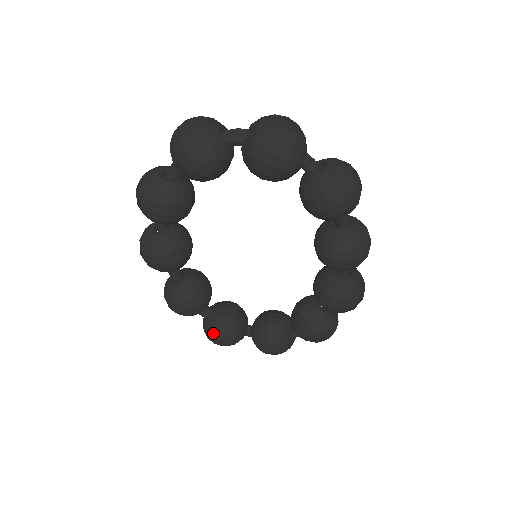
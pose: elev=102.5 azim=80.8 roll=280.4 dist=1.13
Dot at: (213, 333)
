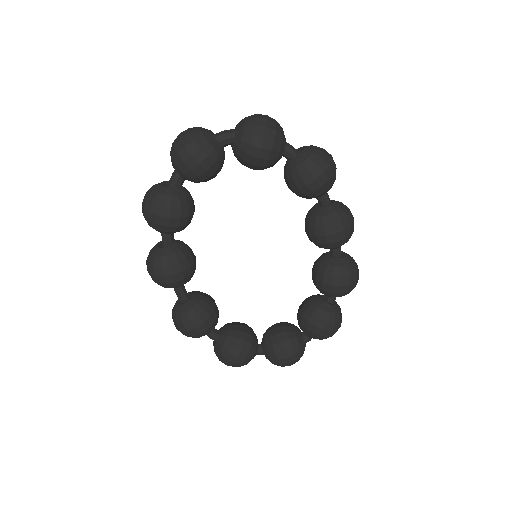
Dot at: (227, 351)
